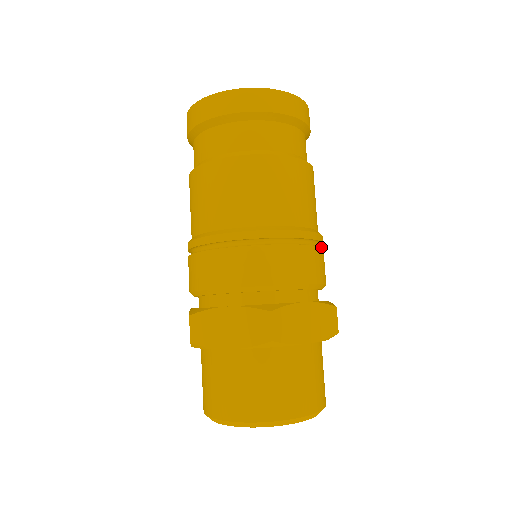
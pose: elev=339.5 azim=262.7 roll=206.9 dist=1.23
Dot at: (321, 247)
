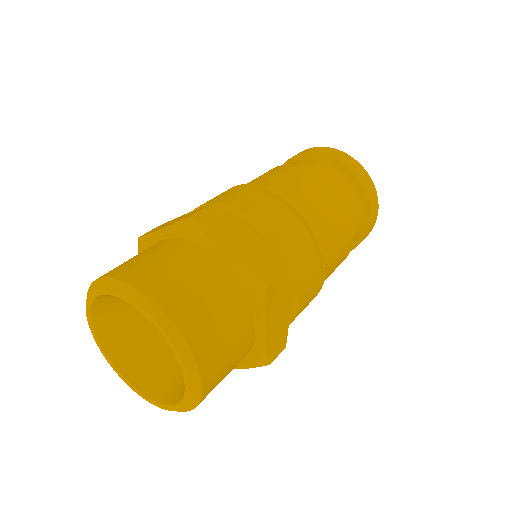
Dot at: (312, 242)
